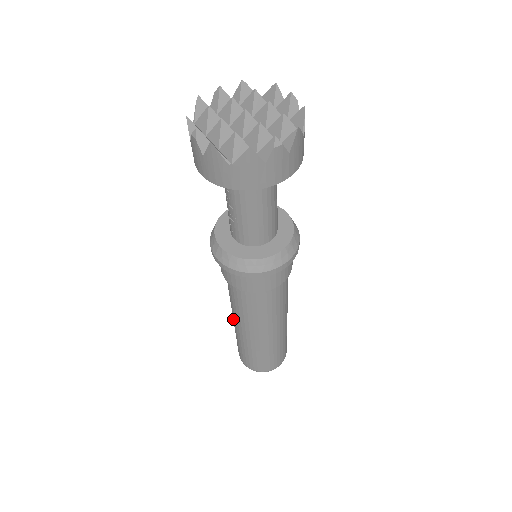
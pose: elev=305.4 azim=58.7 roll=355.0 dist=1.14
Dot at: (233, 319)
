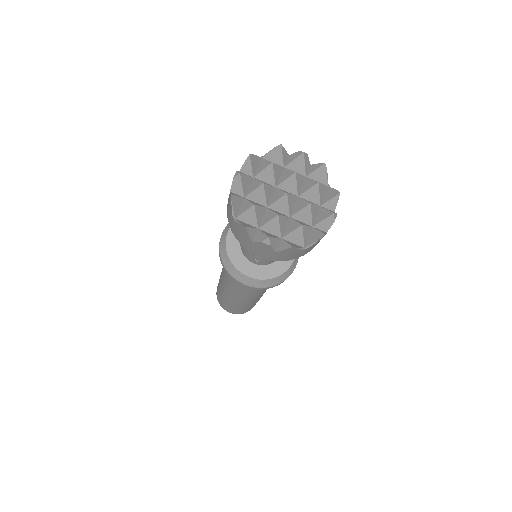
Dot at: (229, 297)
